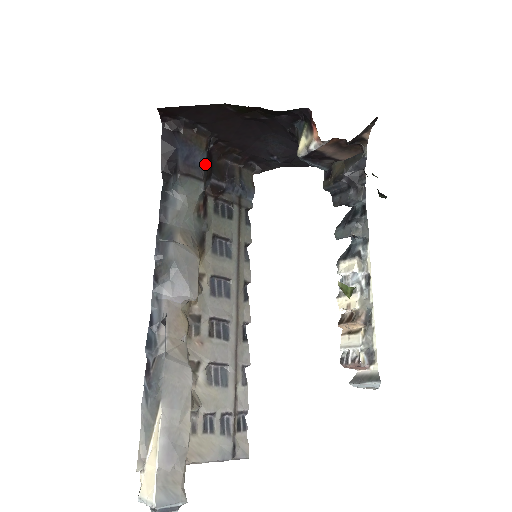
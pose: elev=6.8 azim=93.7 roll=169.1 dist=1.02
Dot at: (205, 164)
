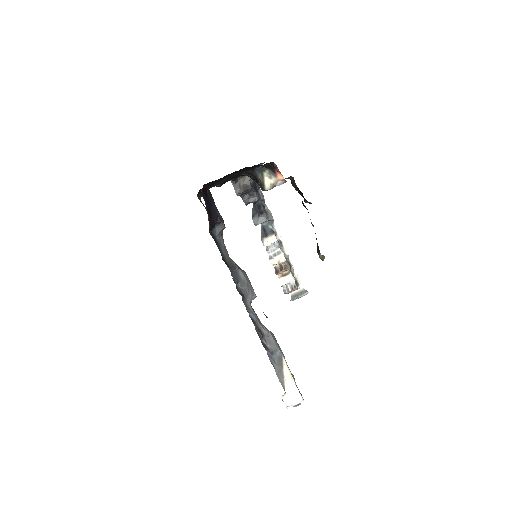
Dot at: occluded
